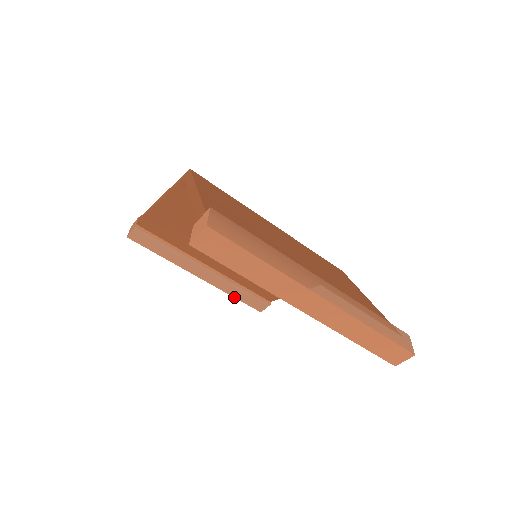
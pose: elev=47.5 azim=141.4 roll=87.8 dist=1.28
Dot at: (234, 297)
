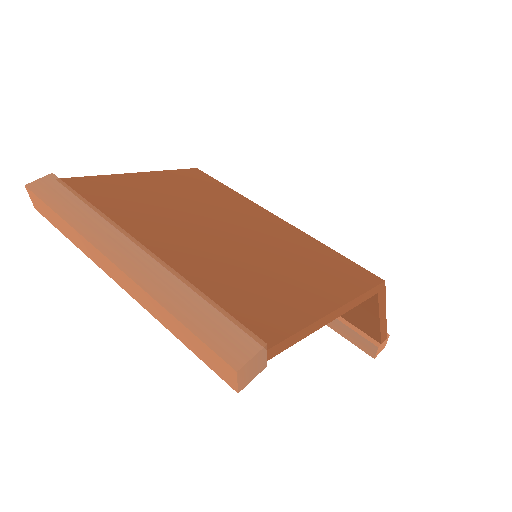
Dot at: (337, 332)
